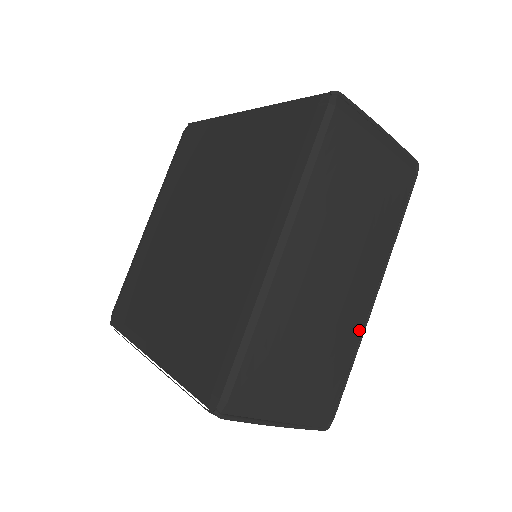
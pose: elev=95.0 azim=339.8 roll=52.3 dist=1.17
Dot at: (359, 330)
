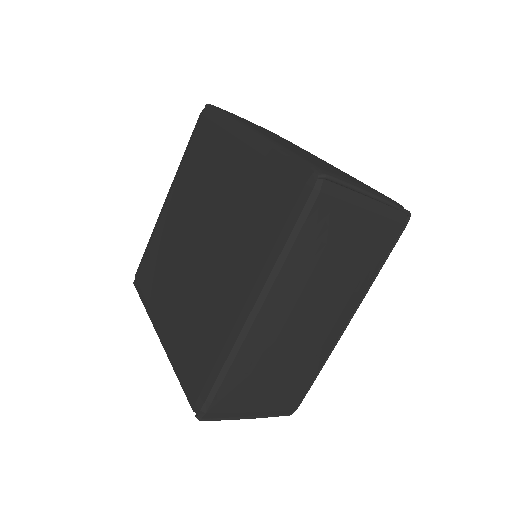
Dot at: (327, 352)
